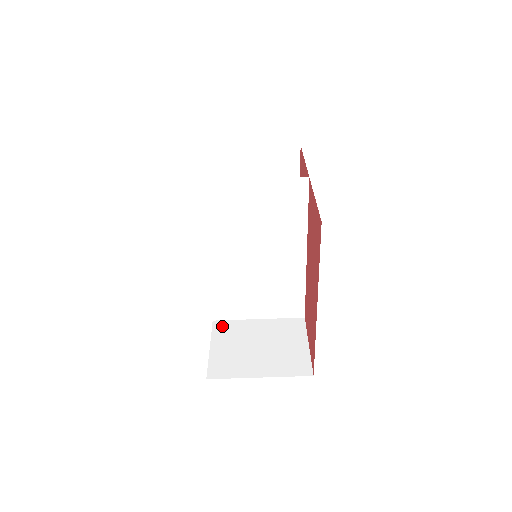
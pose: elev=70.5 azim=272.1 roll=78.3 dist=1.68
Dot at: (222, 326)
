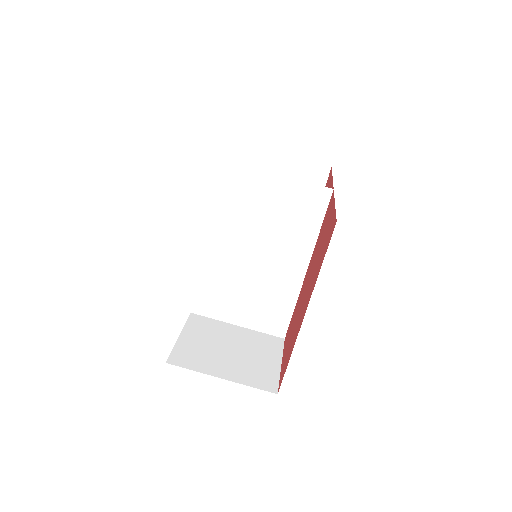
Dot at: (198, 320)
